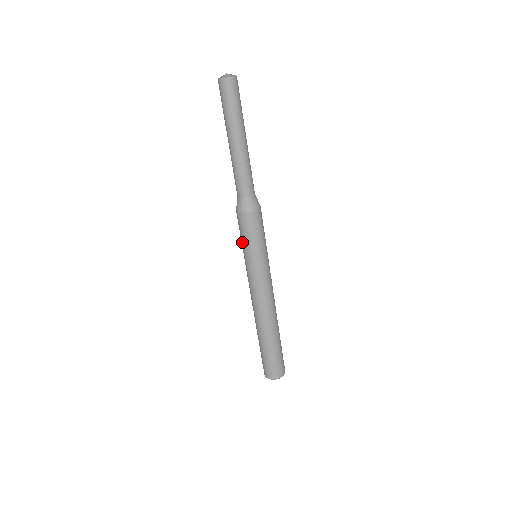
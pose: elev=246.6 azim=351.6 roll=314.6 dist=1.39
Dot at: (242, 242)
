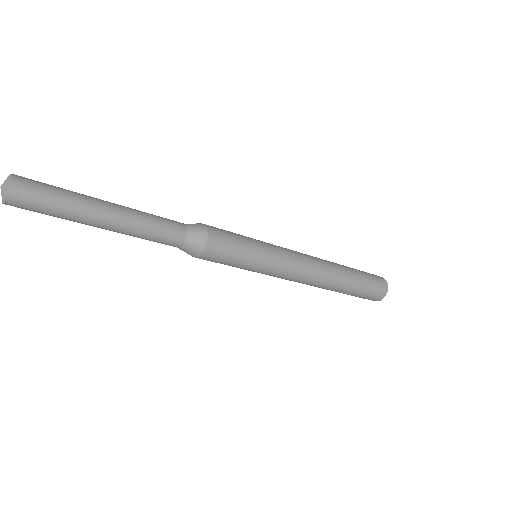
Dot at: occluded
